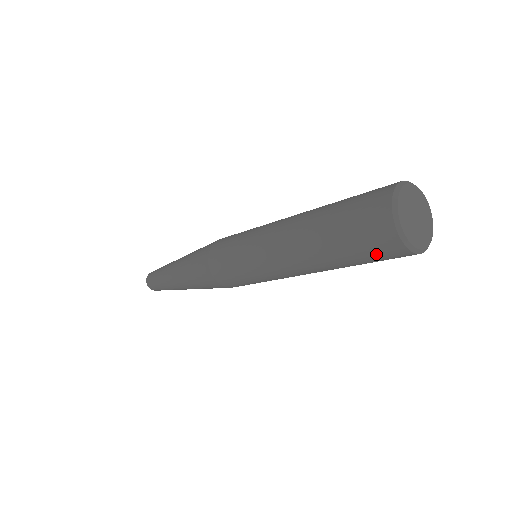
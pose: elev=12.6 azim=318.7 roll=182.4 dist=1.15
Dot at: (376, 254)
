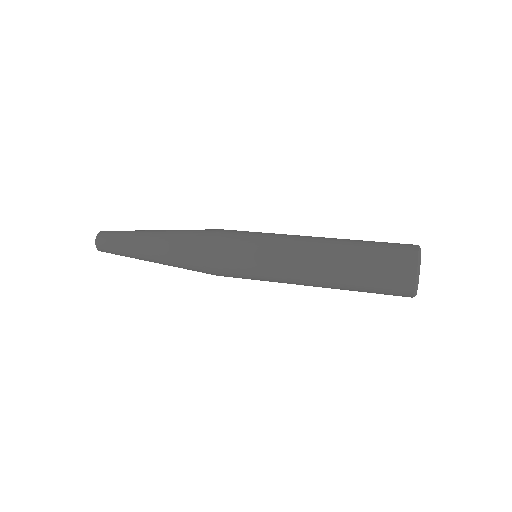
Dot at: (387, 294)
